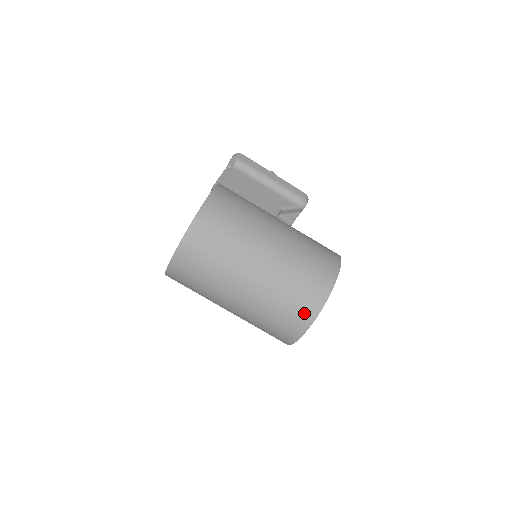
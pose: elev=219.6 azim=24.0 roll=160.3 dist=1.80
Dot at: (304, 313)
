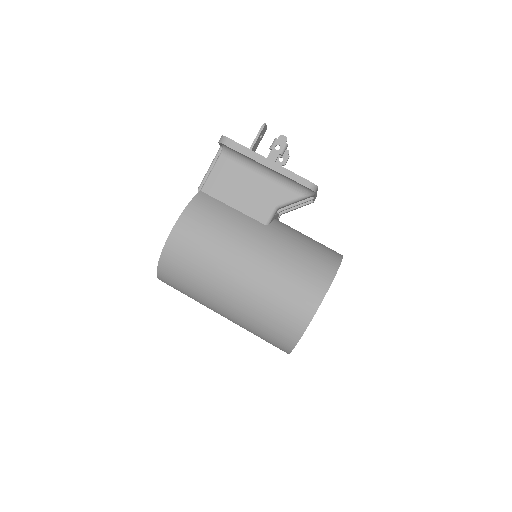
Dot at: (279, 345)
